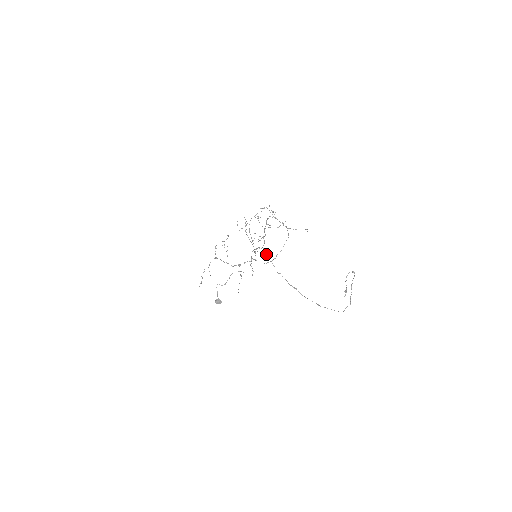
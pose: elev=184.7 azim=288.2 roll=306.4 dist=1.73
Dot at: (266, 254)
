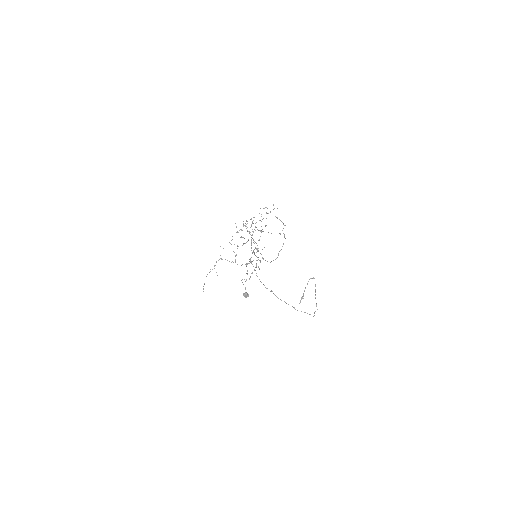
Dot at: (251, 257)
